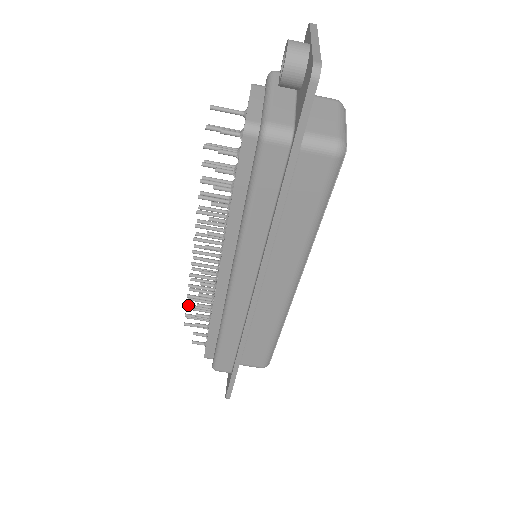
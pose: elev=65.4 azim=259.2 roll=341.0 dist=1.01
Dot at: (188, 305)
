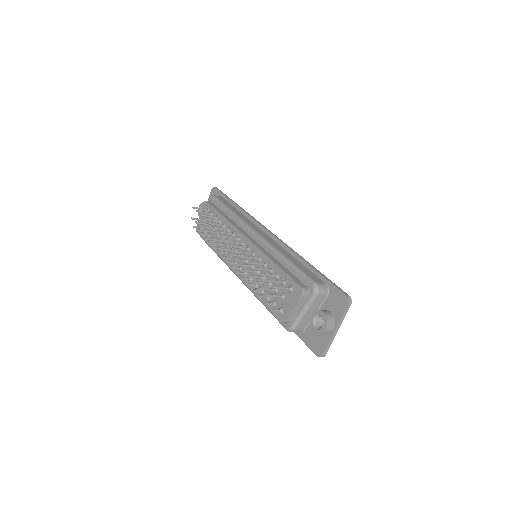
Dot at: (201, 227)
